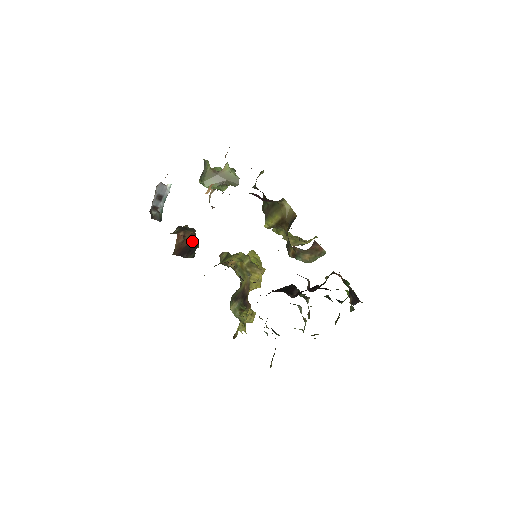
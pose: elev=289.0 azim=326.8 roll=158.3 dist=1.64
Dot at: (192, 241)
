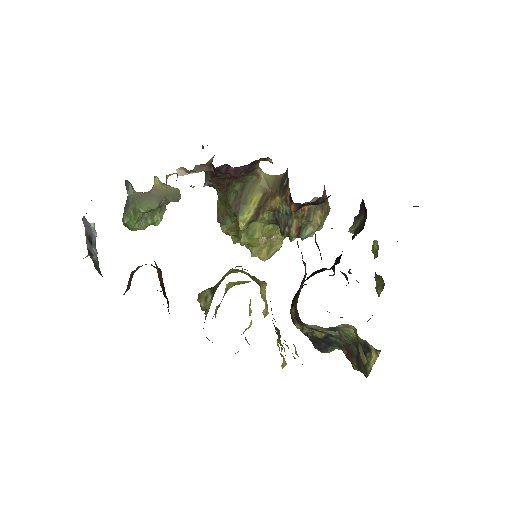
Dot at: occluded
